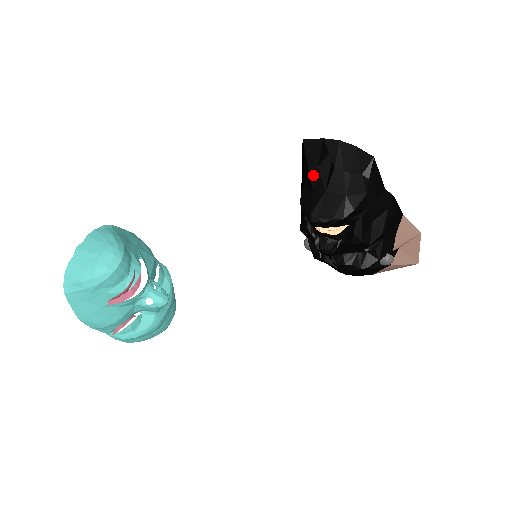
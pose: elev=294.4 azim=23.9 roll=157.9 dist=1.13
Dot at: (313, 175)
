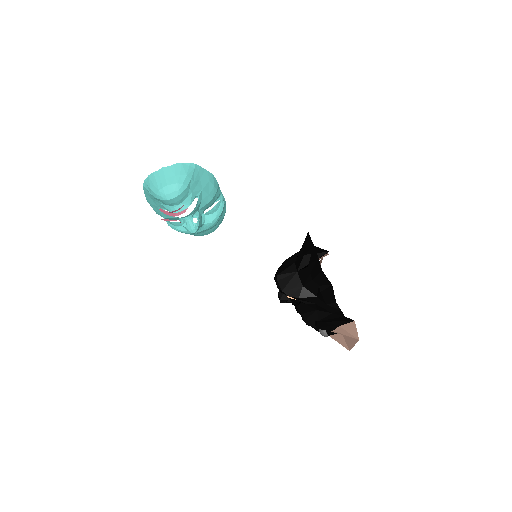
Dot at: (300, 255)
